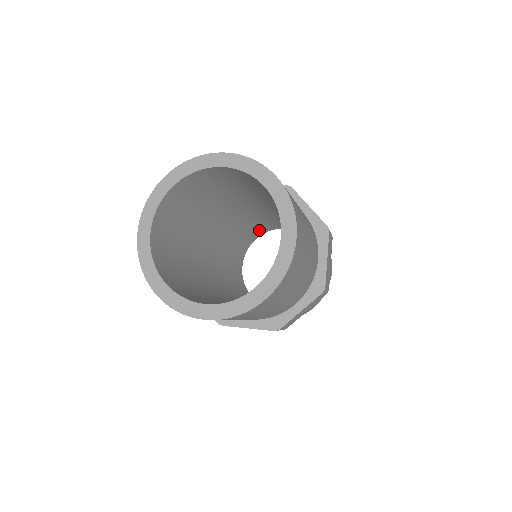
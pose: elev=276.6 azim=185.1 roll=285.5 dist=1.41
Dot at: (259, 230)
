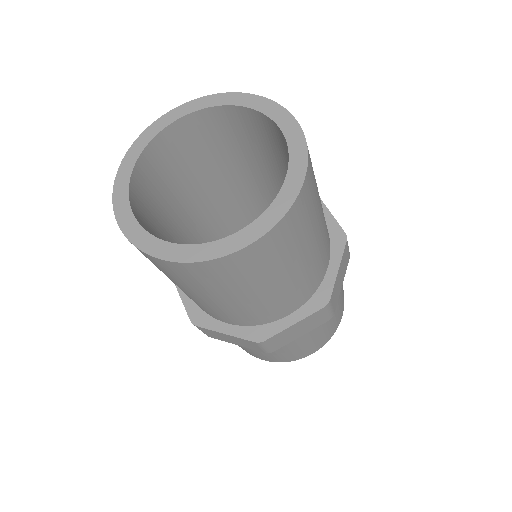
Dot at: occluded
